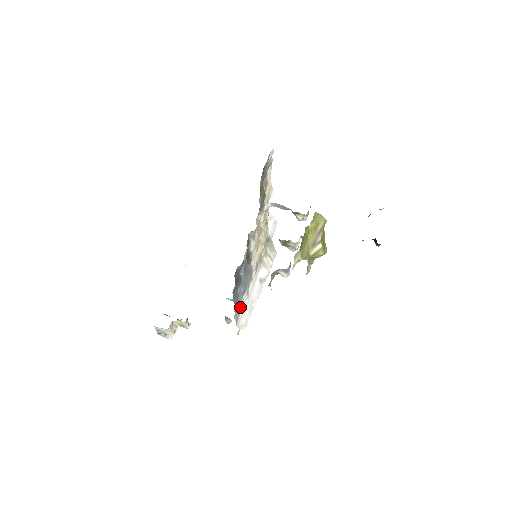
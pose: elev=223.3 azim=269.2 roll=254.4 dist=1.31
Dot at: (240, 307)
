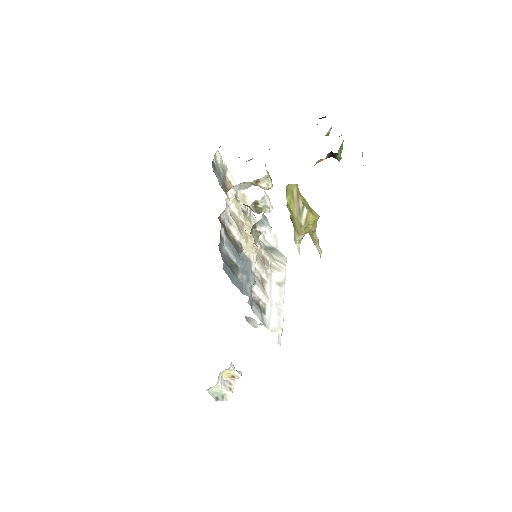
Dot at: (262, 309)
